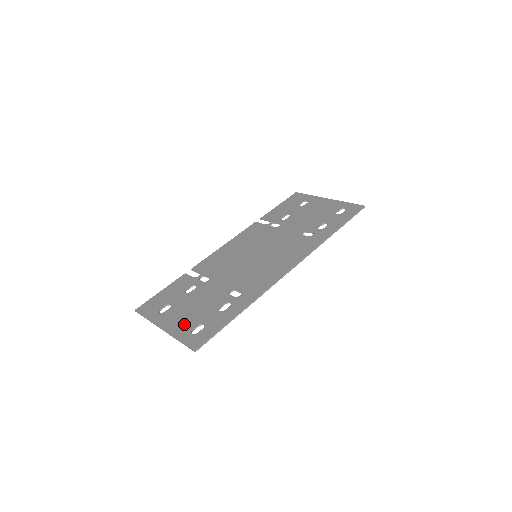
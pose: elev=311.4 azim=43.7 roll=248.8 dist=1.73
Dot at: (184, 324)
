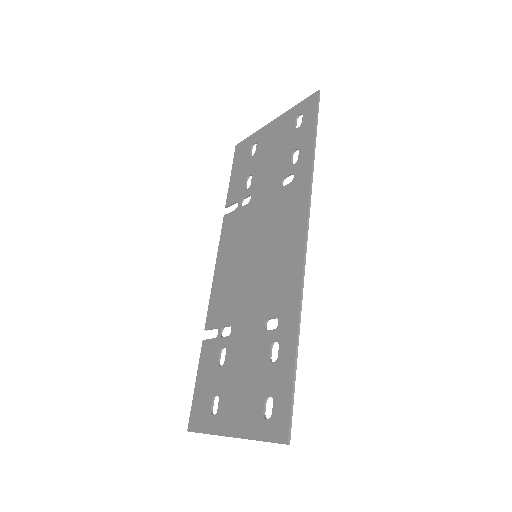
Dot at: (249, 412)
